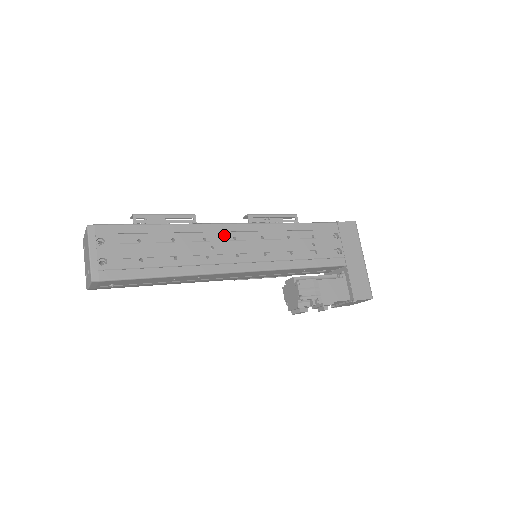
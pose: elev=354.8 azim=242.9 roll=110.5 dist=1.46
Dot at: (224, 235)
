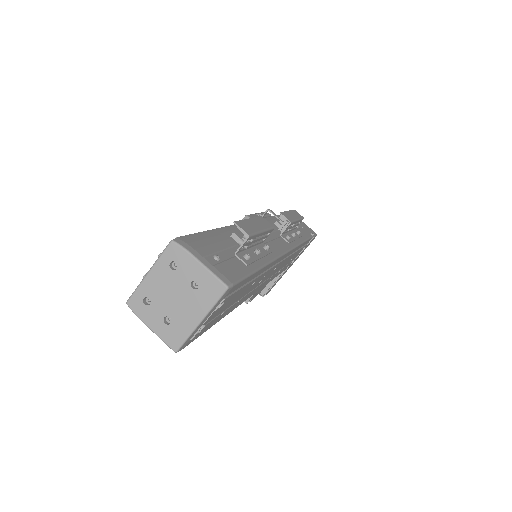
Dot at: (275, 267)
